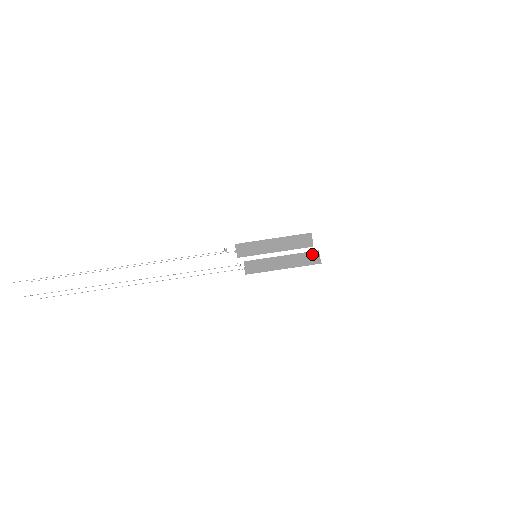
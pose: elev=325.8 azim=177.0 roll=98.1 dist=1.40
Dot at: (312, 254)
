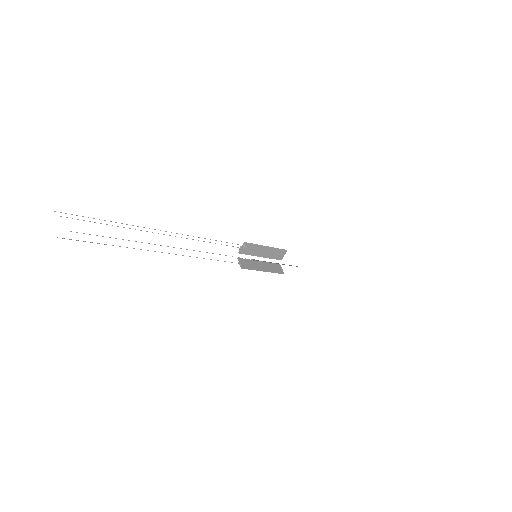
Dot at: (277, 266)
